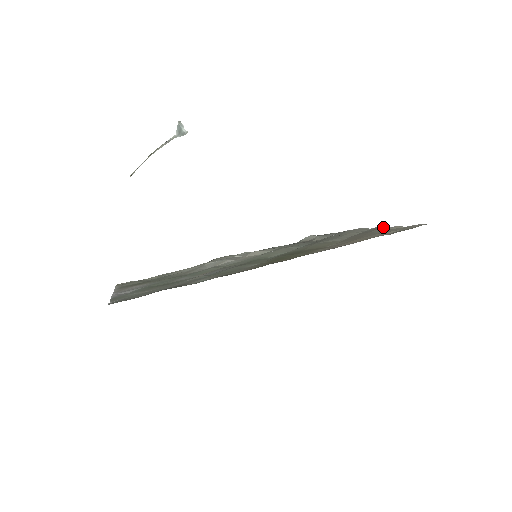
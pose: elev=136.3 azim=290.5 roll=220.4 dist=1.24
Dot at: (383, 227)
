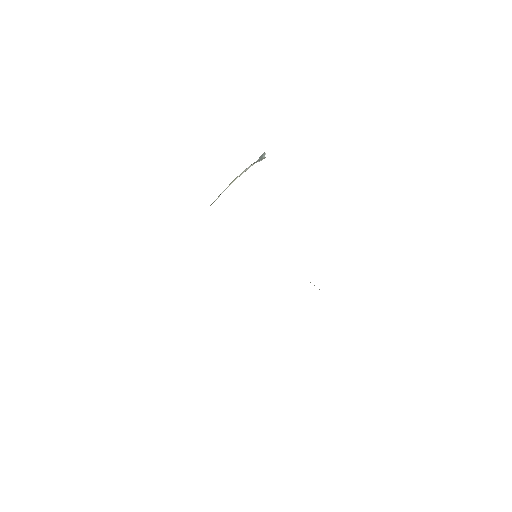
Dot at: occluded
